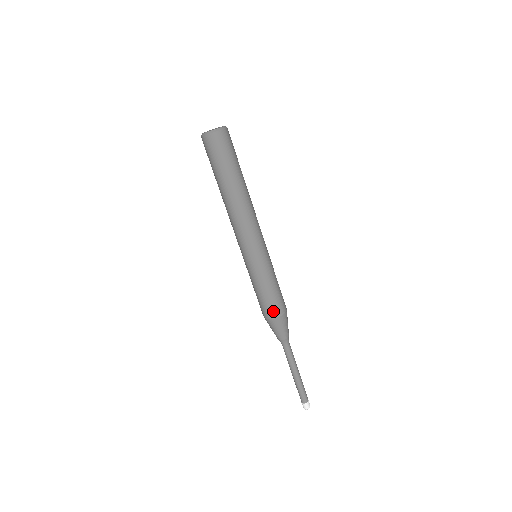
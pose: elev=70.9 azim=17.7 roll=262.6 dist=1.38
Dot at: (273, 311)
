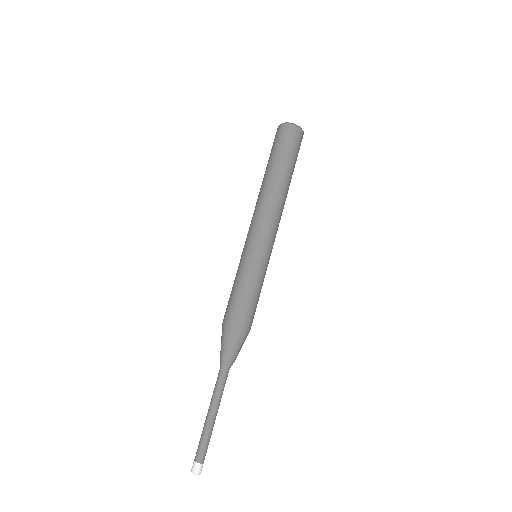
Dot at: (240, 318)
